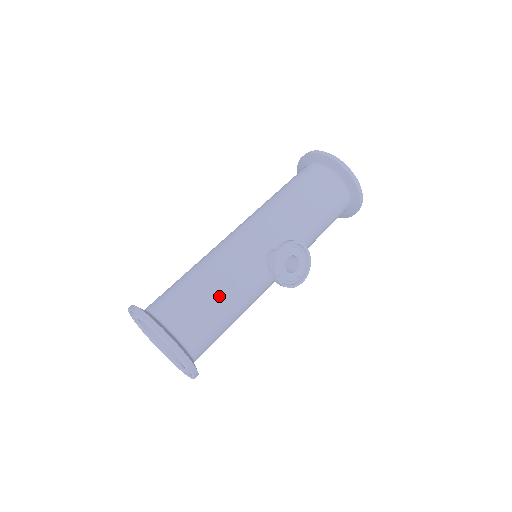
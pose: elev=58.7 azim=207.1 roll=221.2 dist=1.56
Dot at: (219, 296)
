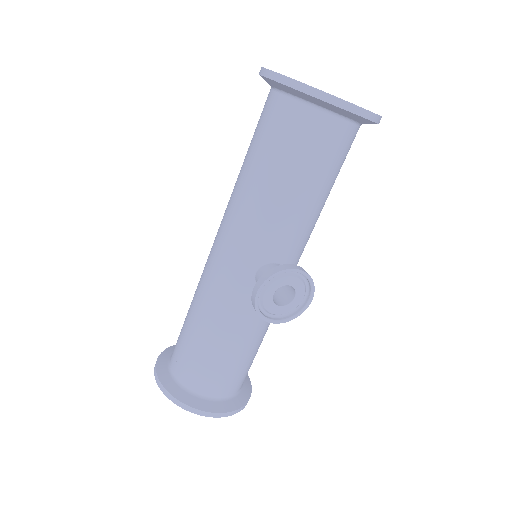
Dot at: (223, 345)
